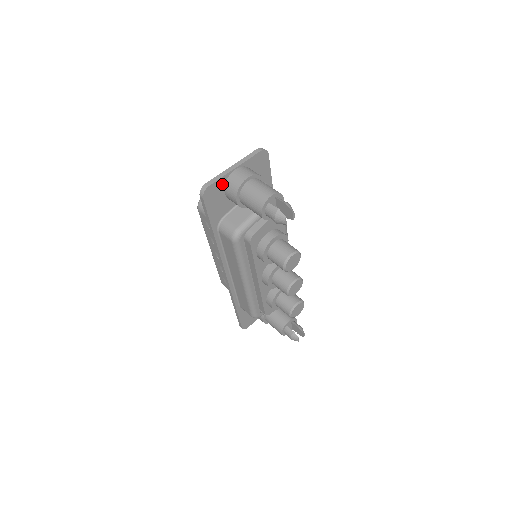
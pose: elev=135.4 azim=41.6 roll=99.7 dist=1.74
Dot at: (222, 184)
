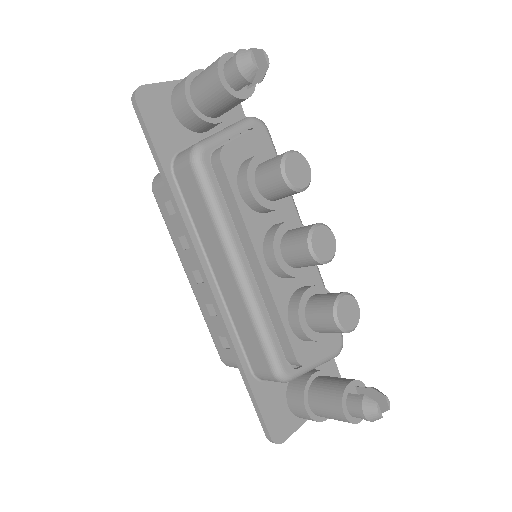
Dot at: (166, 94)
